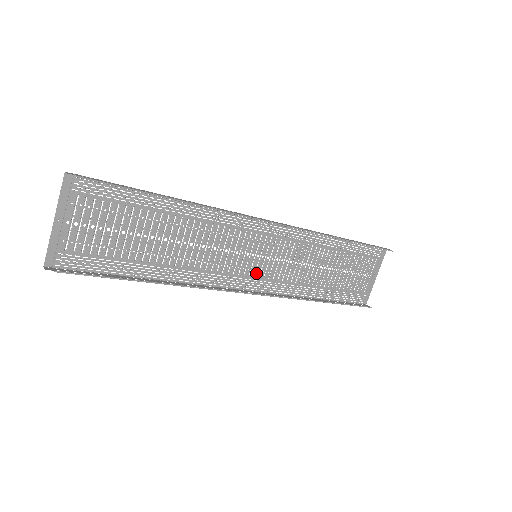
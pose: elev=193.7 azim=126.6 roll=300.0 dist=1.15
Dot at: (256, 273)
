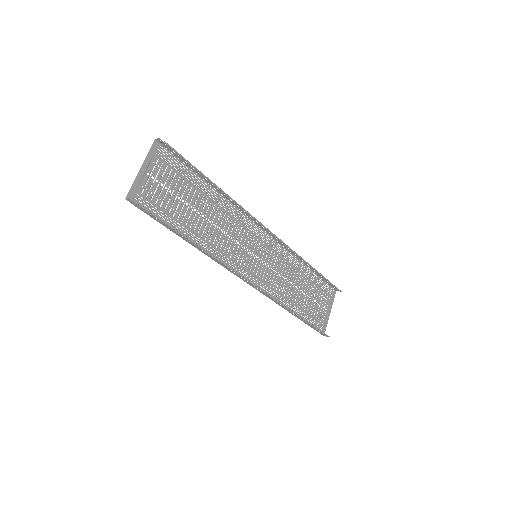
Dot at: (254, 271)
